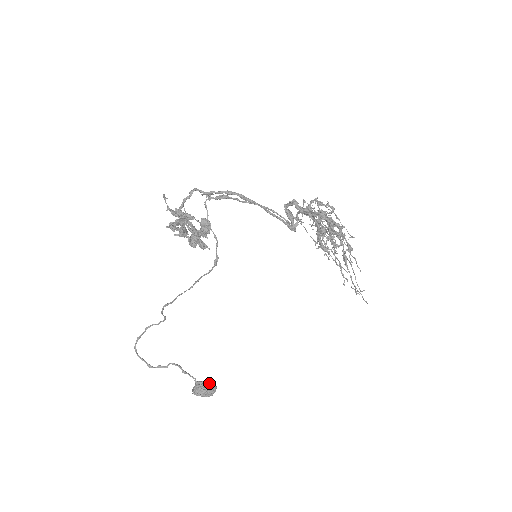
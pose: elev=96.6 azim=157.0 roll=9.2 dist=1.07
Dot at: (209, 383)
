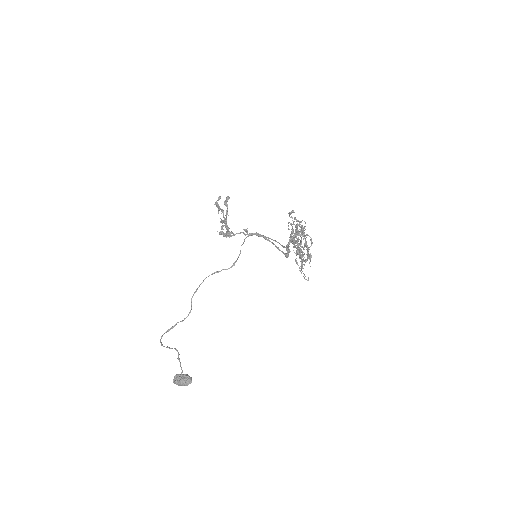
Dot at: occluded
